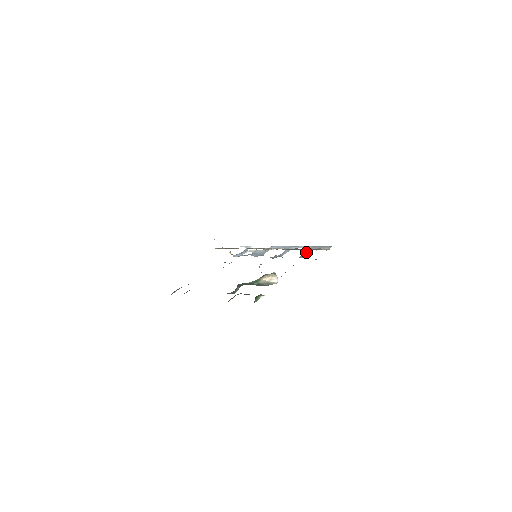
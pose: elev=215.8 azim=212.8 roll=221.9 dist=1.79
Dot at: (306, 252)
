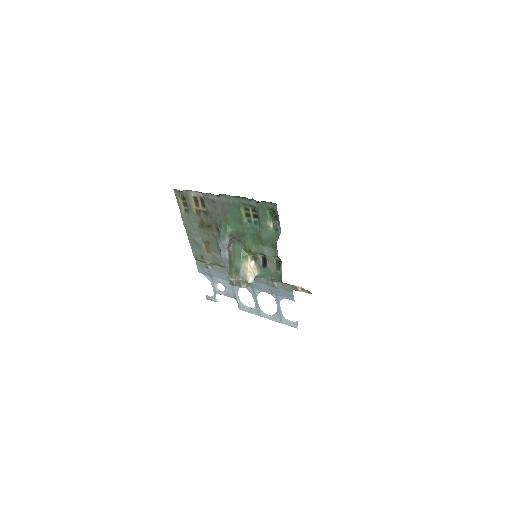
Dot at: (279, 310)
